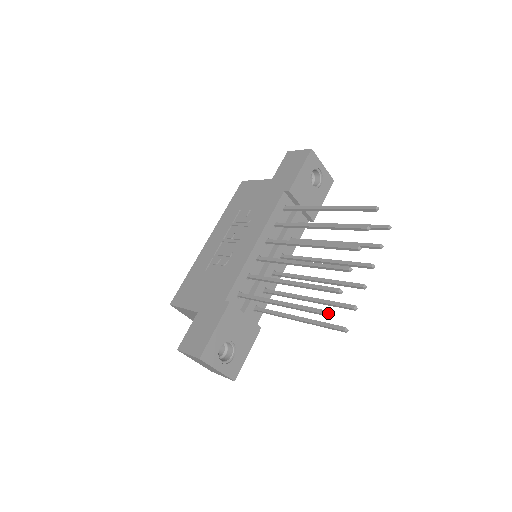
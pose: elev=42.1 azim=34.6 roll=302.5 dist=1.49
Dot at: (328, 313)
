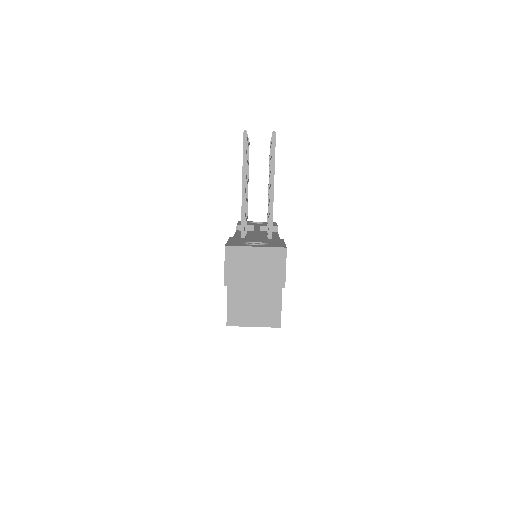
Dot at: (243, 133)
